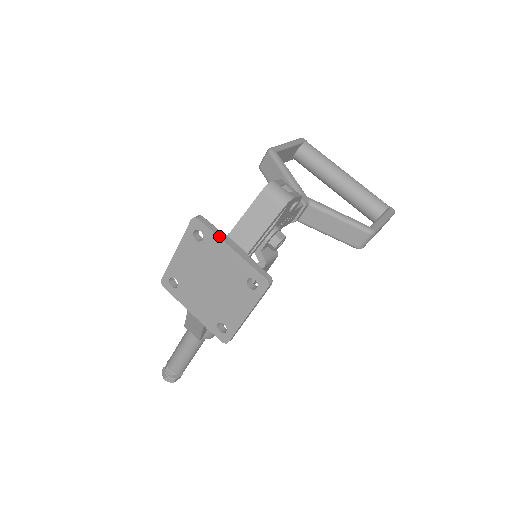
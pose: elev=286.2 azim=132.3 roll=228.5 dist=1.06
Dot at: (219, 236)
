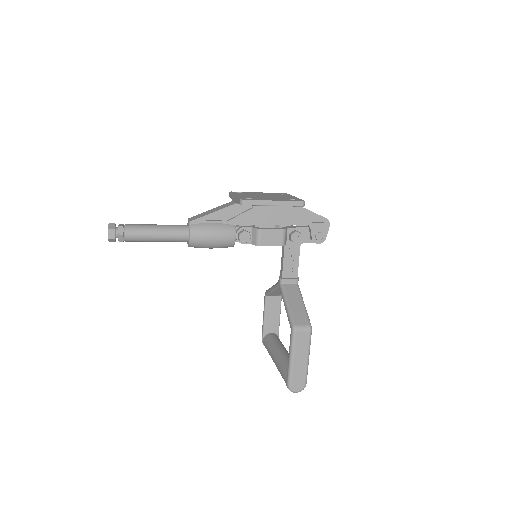
Dot at: occluded
